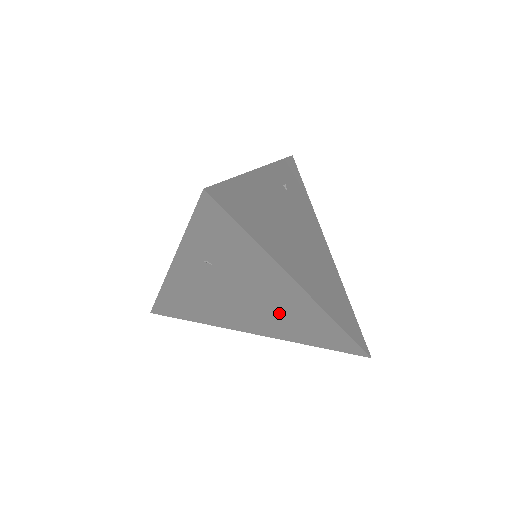
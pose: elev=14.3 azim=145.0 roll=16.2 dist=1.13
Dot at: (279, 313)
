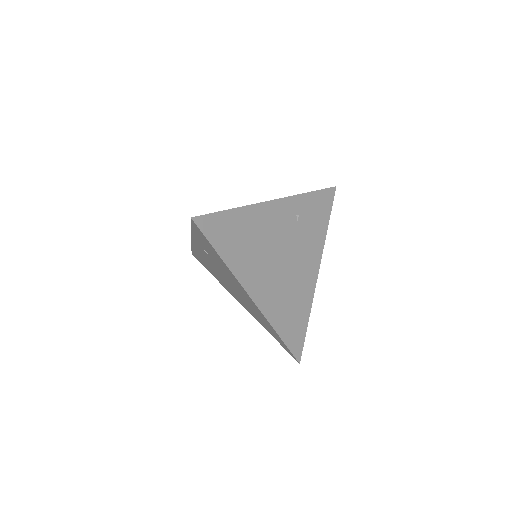
Dot at: (247, 303)
